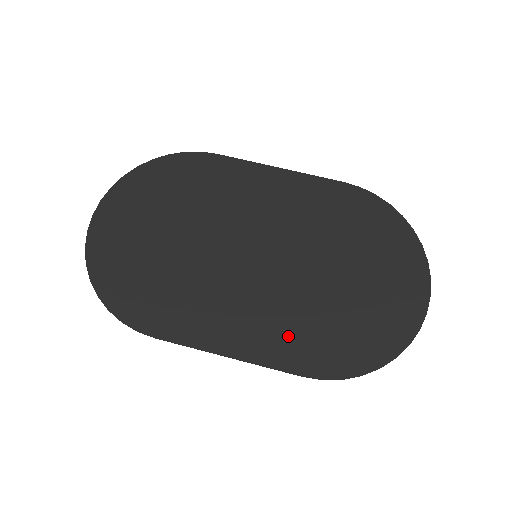
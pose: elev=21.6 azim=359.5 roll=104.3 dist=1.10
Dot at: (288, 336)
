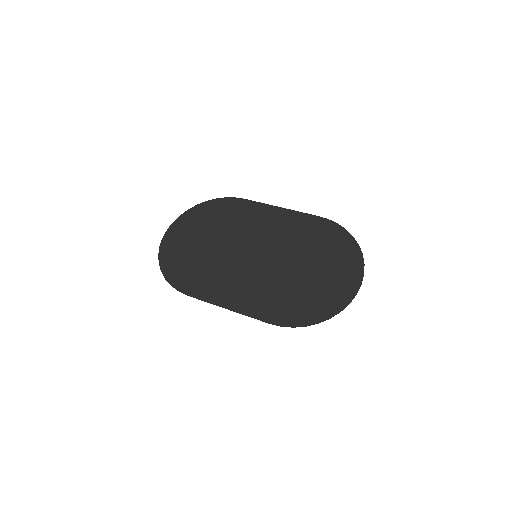
Dot at: (265, 300)
